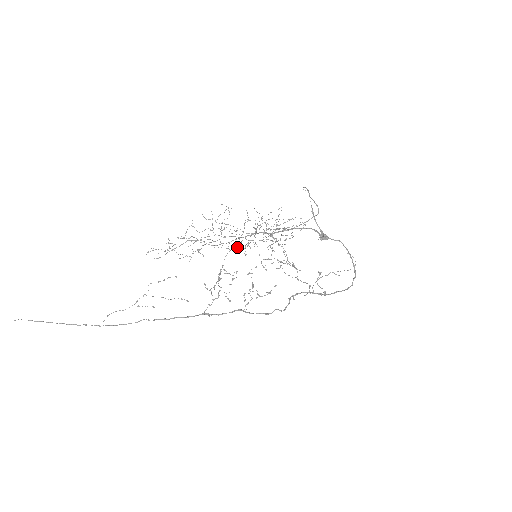
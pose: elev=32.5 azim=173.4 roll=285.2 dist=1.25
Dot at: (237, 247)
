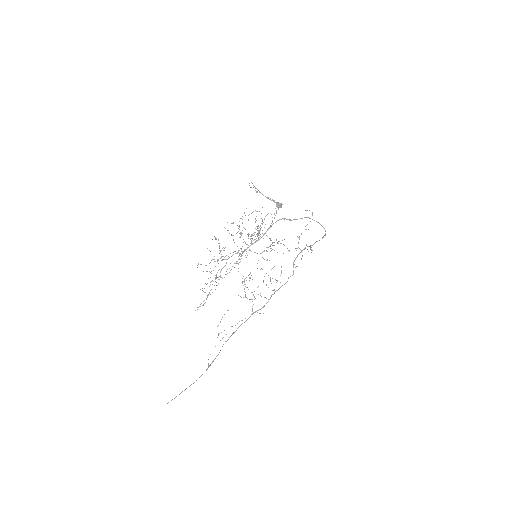
Dot at: occluded
